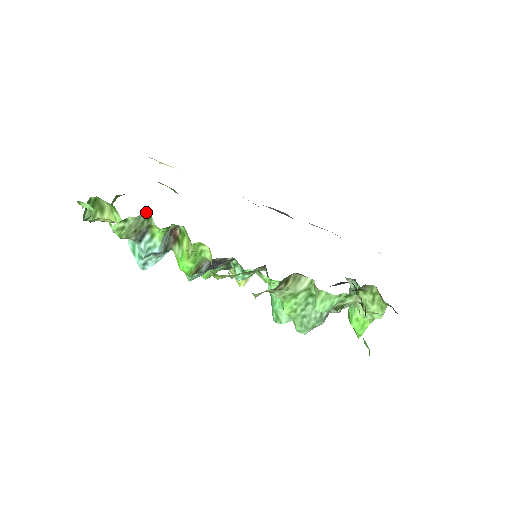
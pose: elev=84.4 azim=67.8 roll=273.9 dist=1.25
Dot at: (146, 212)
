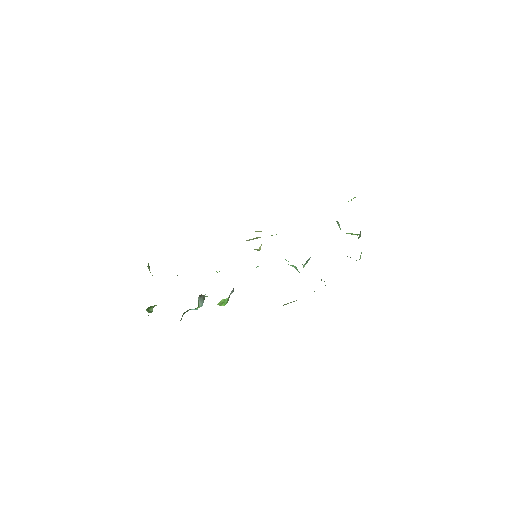
Dot at: (182, 315)
